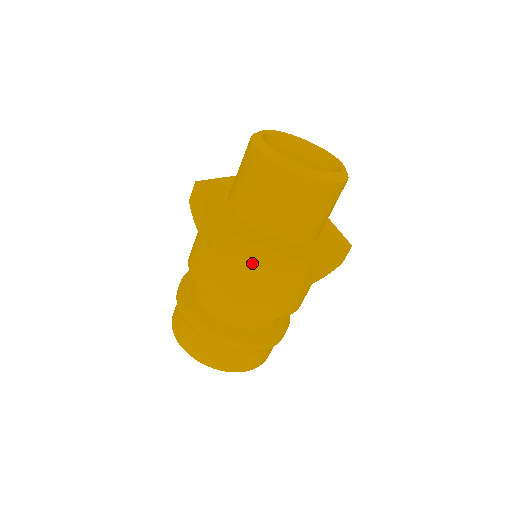
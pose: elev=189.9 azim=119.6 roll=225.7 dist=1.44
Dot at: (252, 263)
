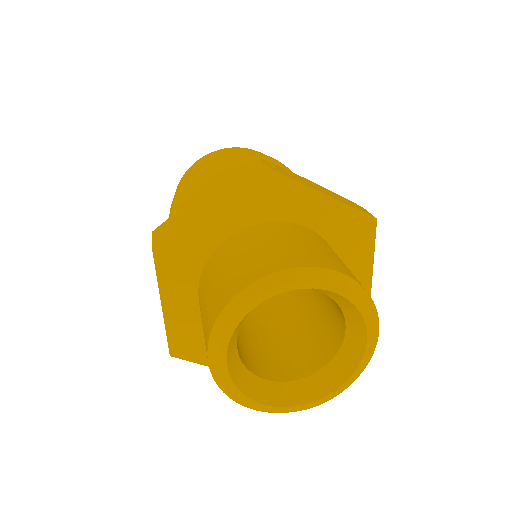
Dot at: occluded
